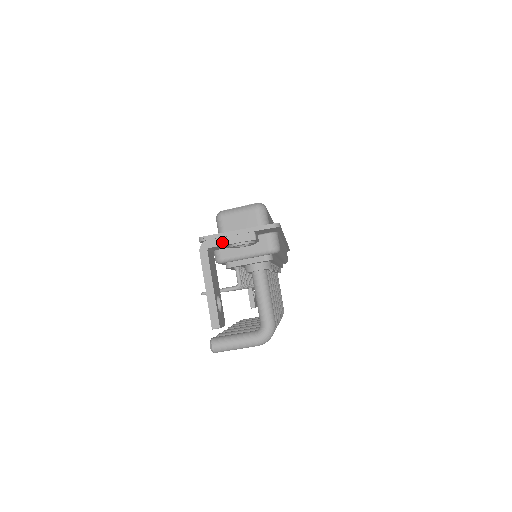
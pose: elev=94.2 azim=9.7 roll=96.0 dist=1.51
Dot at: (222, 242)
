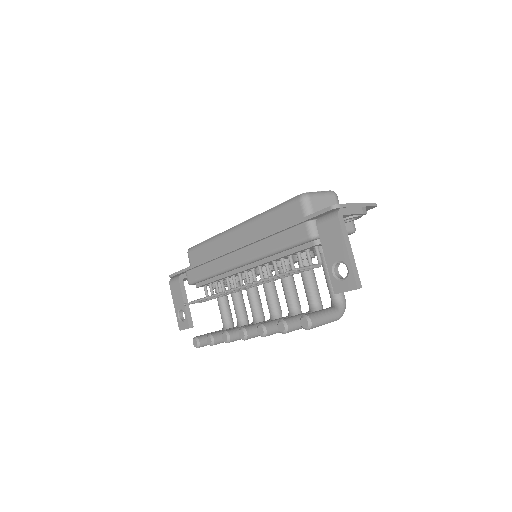
Dot at: (351, 211)
